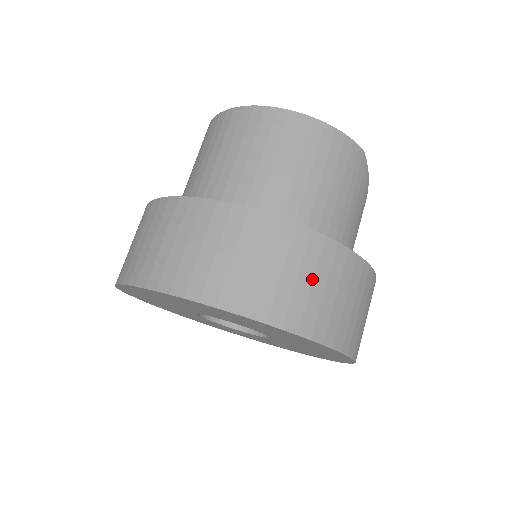
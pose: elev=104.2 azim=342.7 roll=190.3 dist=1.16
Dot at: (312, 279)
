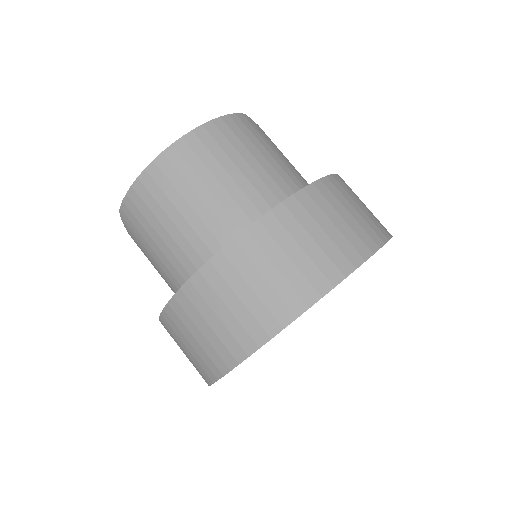
Dot at: (339, 215)
